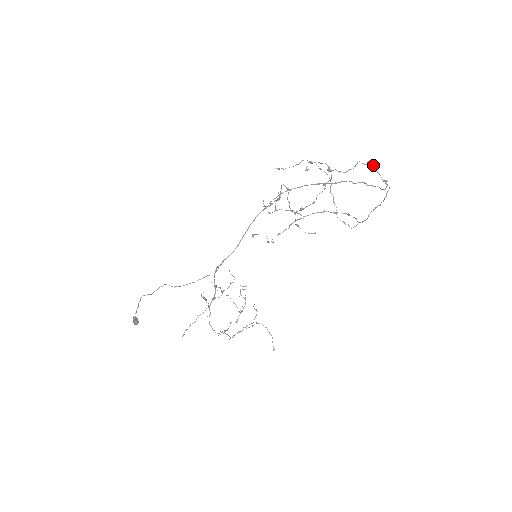
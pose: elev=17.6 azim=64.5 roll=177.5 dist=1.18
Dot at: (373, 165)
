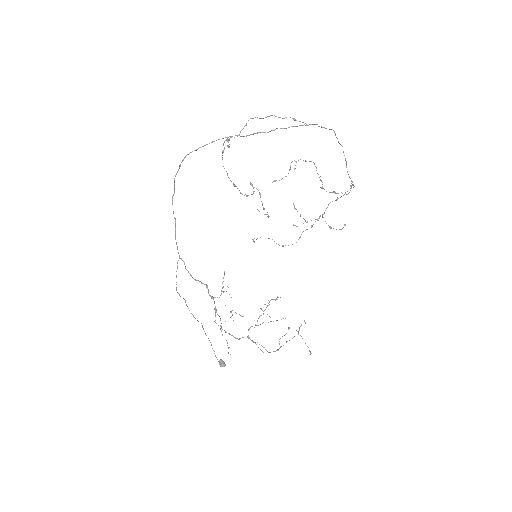
Dot at: occluded
